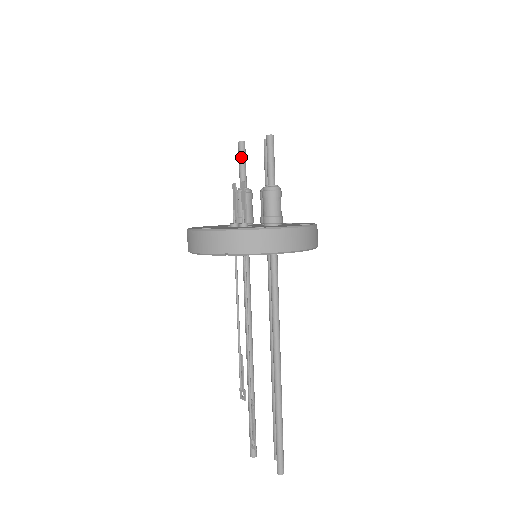
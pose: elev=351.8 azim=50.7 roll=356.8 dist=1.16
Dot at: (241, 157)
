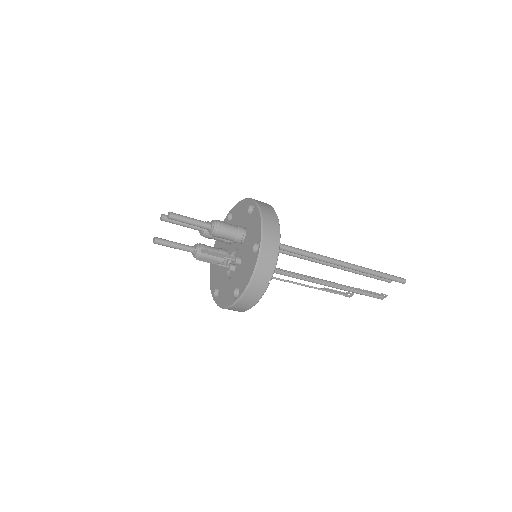
Dot at: (168, 245)
